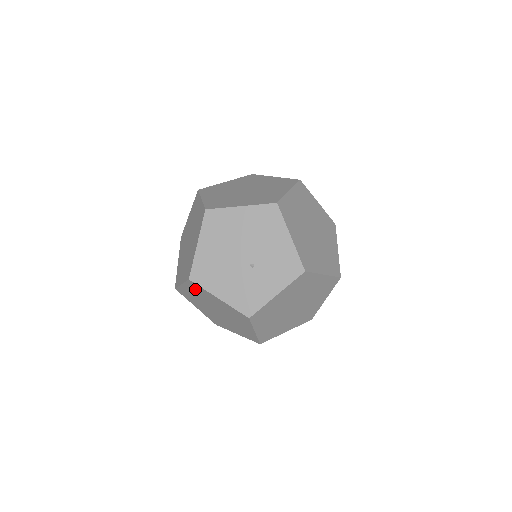
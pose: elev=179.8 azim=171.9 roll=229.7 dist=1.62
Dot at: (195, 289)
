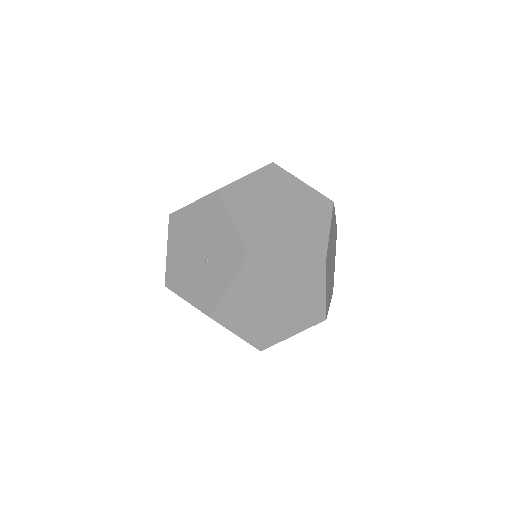
Dot at: occluded
